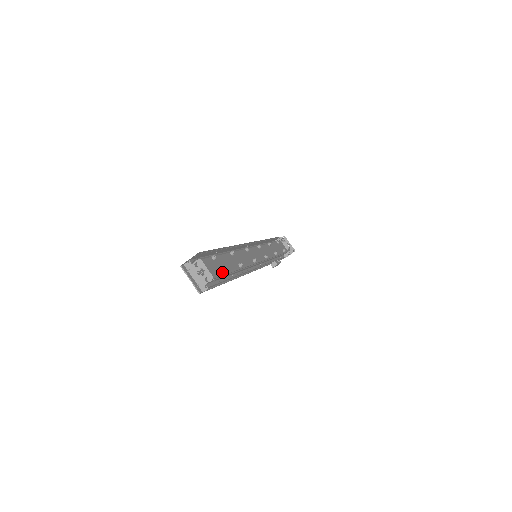
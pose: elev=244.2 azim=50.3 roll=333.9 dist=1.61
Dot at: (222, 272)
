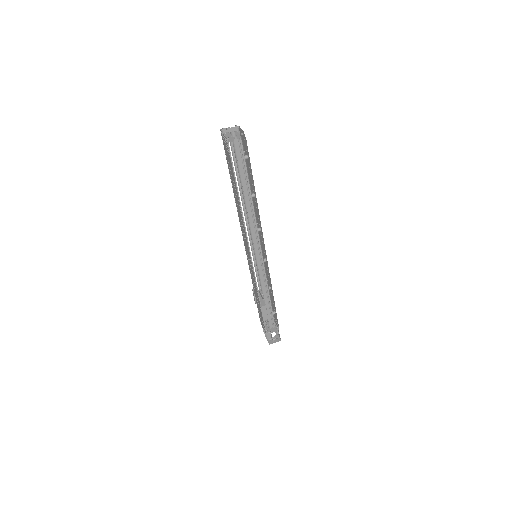
Dot at: (245, 156)
